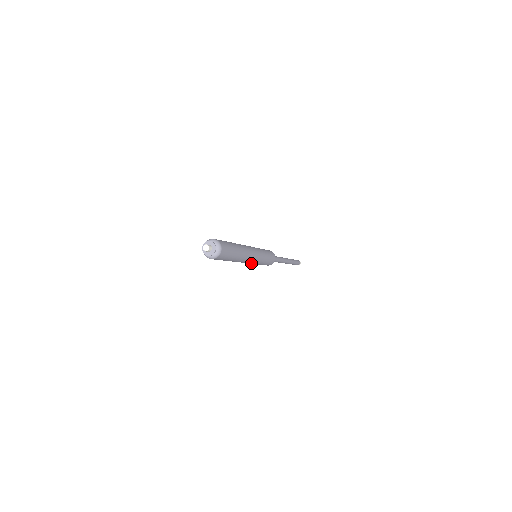
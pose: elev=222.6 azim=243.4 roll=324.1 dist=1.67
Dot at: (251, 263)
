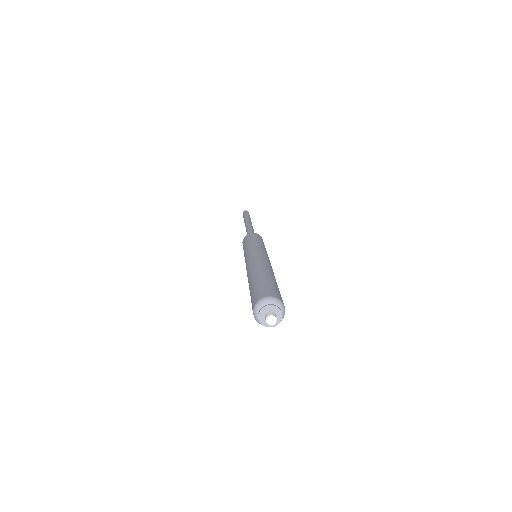
Dot at: occluded
